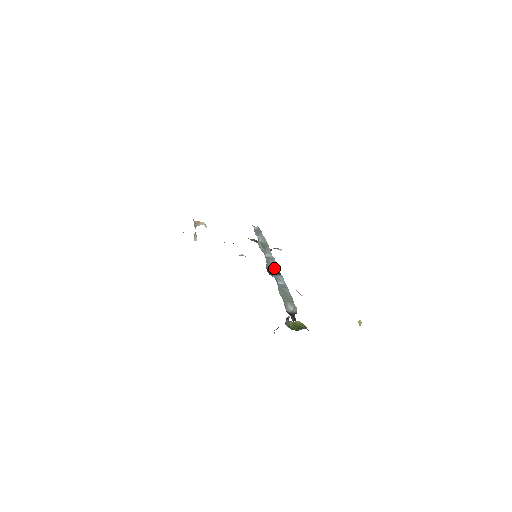
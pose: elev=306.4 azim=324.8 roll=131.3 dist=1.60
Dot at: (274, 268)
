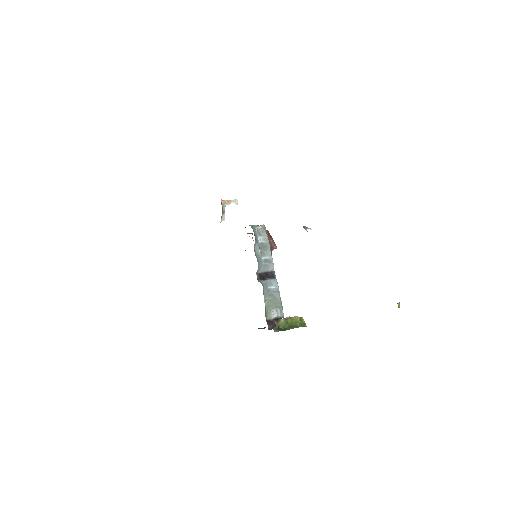
Dot at: (269, 272)
